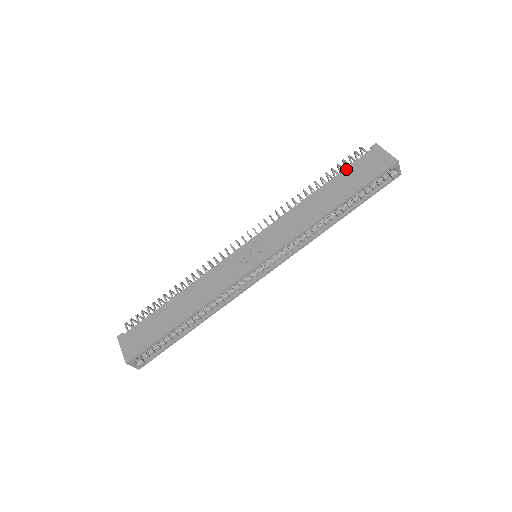
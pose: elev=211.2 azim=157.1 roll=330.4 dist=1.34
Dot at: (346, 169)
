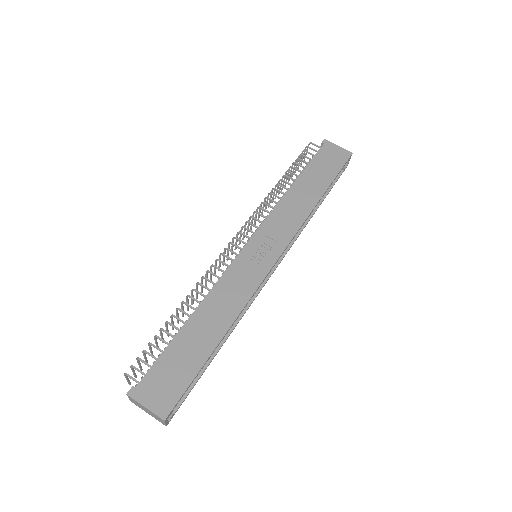
Dot at: (312, 162)
